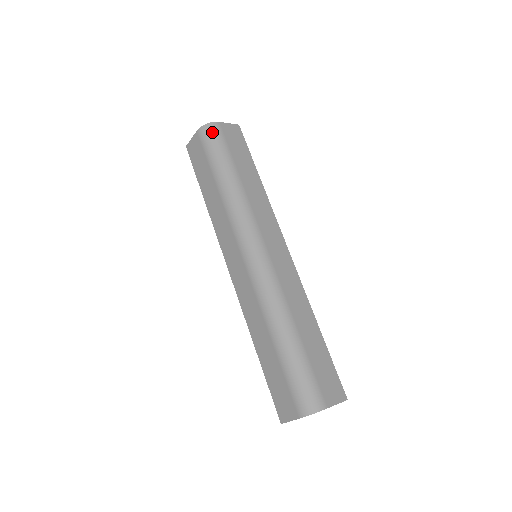
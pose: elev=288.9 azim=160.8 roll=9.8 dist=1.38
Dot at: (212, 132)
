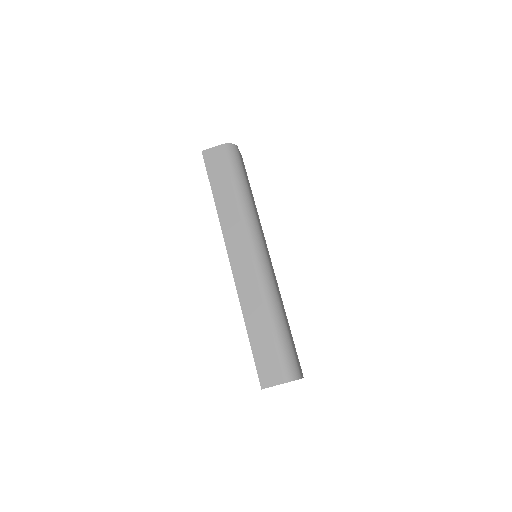
Dot at: (235, 152)
